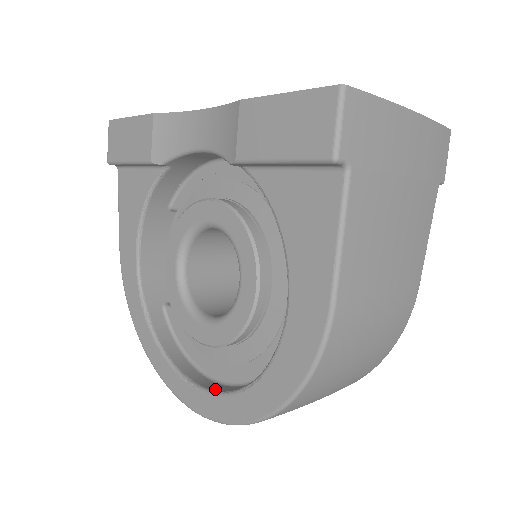
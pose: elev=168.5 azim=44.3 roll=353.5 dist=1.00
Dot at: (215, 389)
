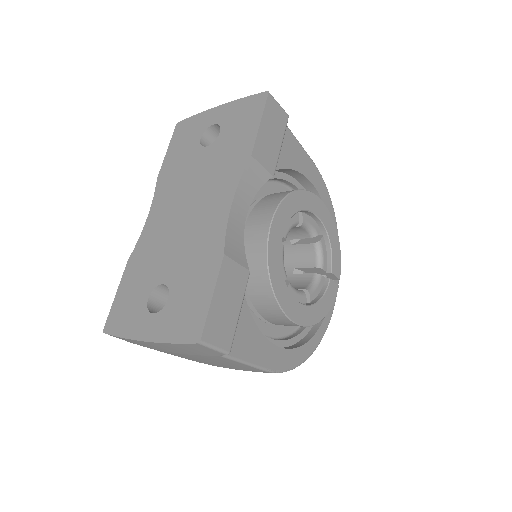
Dot at: occluded
